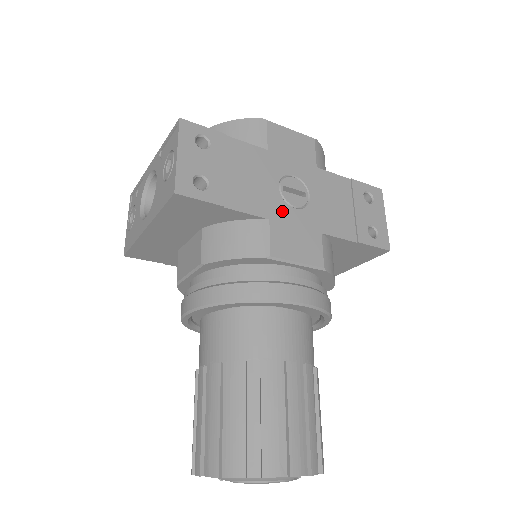
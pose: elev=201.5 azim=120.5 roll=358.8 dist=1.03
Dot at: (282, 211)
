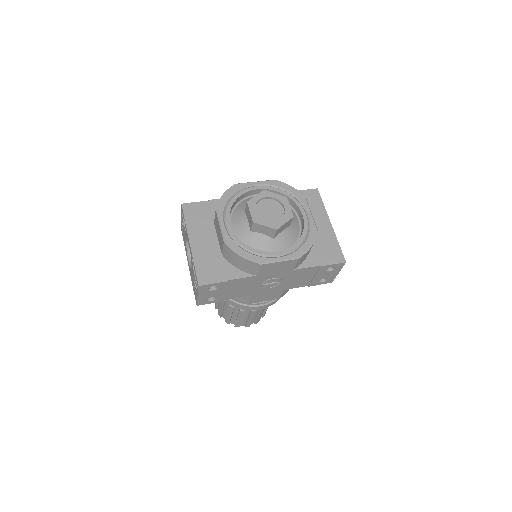
Dot at: (259, 291)
